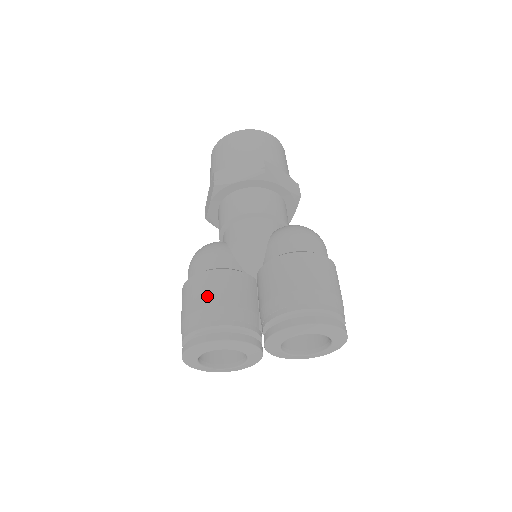
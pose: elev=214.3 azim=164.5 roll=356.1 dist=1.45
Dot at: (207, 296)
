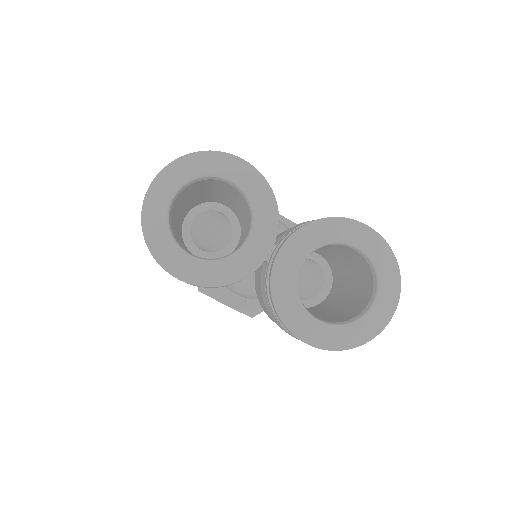
Dot at: occluded
